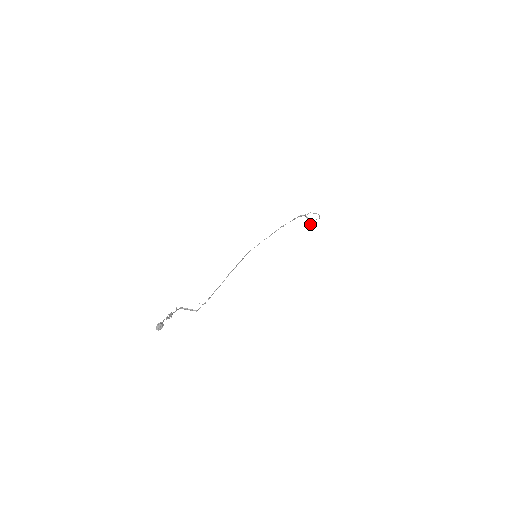
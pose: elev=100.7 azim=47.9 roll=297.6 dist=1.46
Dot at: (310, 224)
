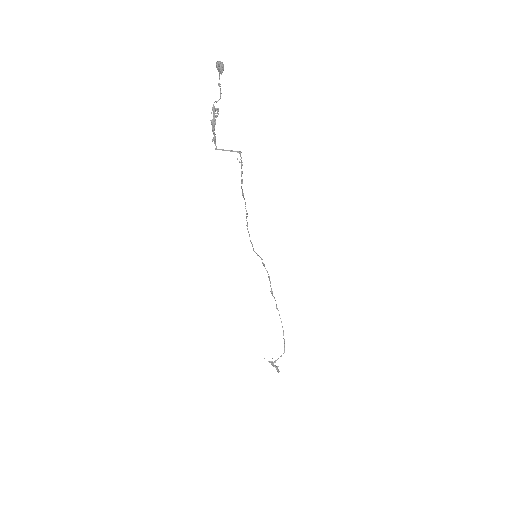
Dot at: (277, 366)
